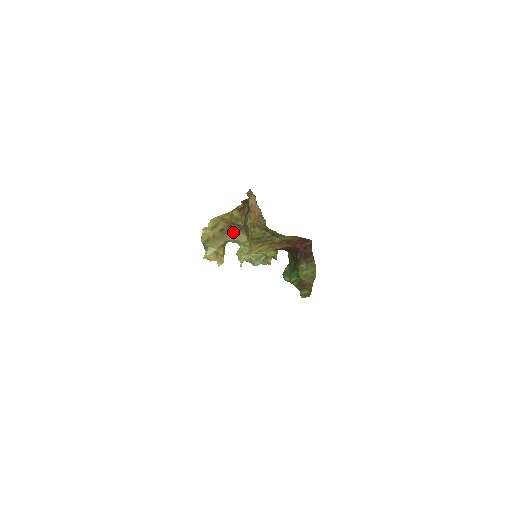
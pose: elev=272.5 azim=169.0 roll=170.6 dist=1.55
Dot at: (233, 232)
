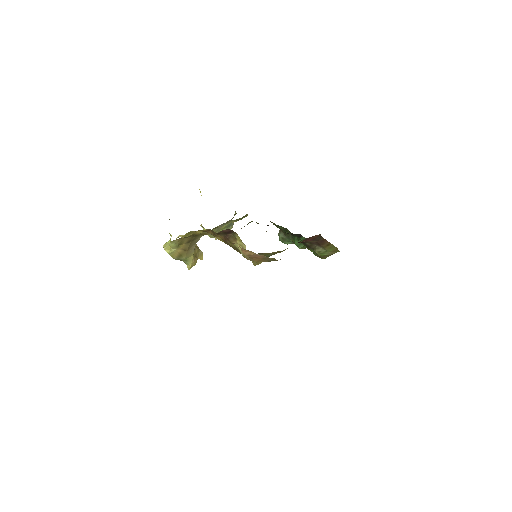
Dot at: (200, 235)
